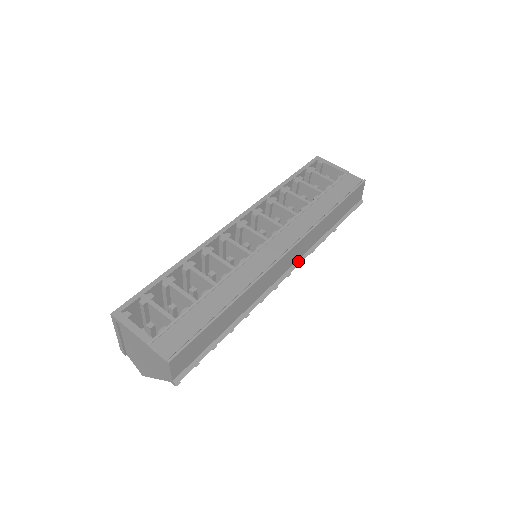
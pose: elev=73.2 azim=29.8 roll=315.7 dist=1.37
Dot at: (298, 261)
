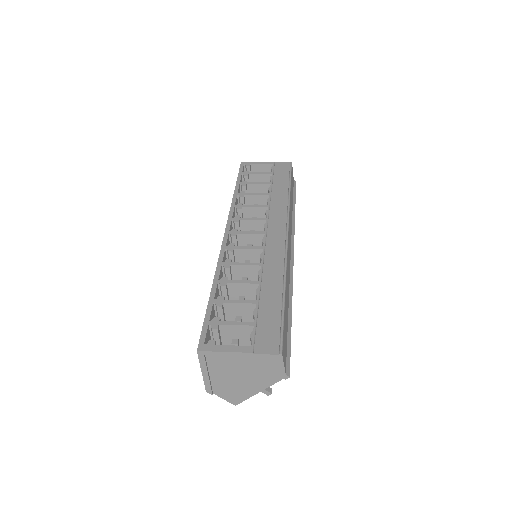
Dot at: (292, 242)
